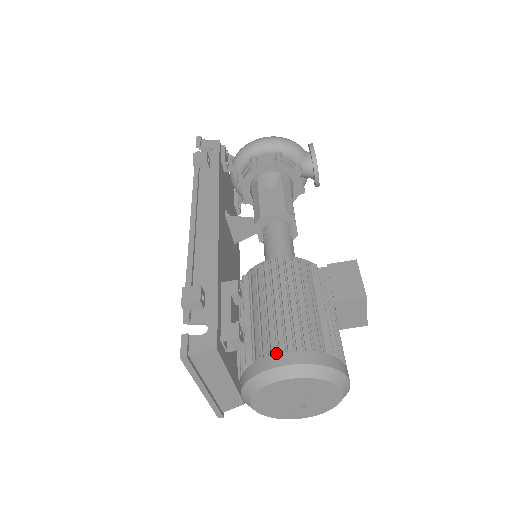
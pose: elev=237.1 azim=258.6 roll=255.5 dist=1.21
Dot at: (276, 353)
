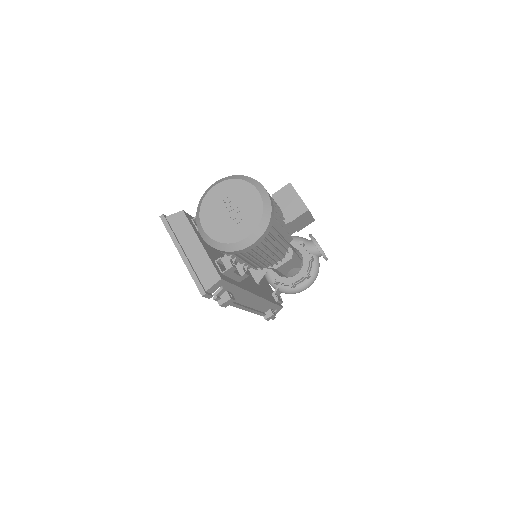
Dot at: occluded
